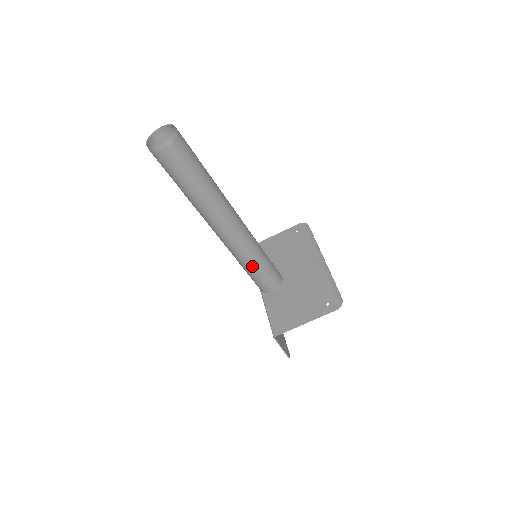
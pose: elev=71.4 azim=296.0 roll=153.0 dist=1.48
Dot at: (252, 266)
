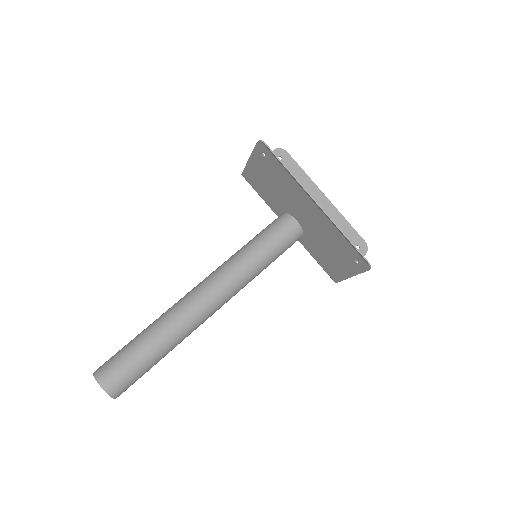
Dot at: occluded
